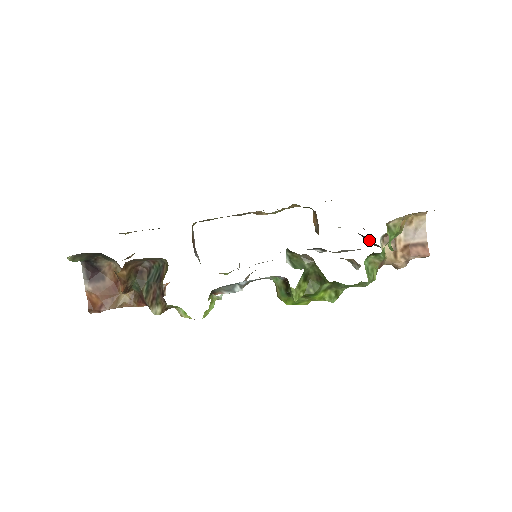
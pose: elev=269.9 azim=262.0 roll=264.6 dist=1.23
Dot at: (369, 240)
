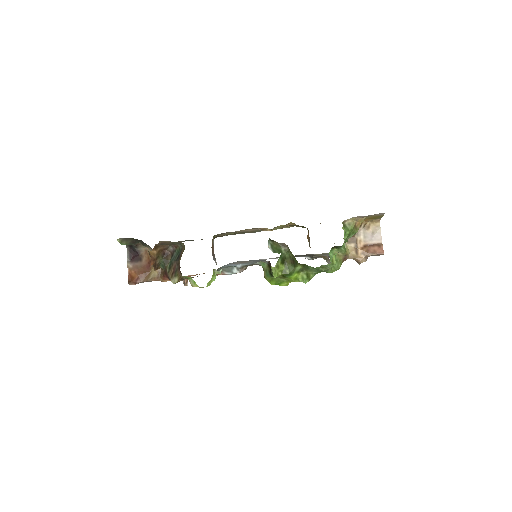
Dot at: occluded
